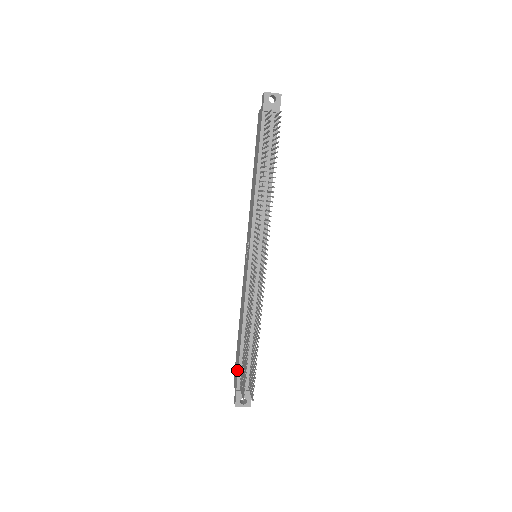
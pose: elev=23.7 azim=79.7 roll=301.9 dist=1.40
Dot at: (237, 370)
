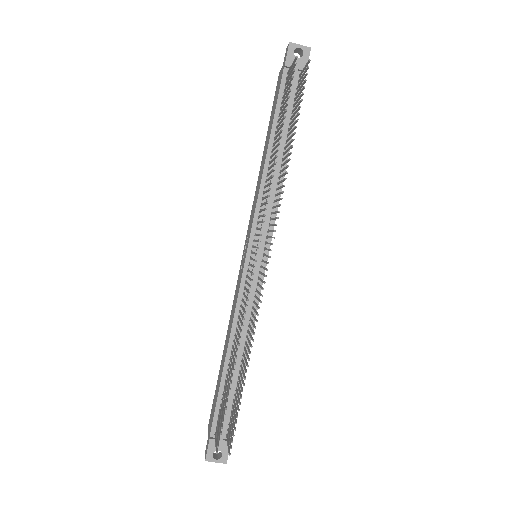
Dot at: (214, 409)
